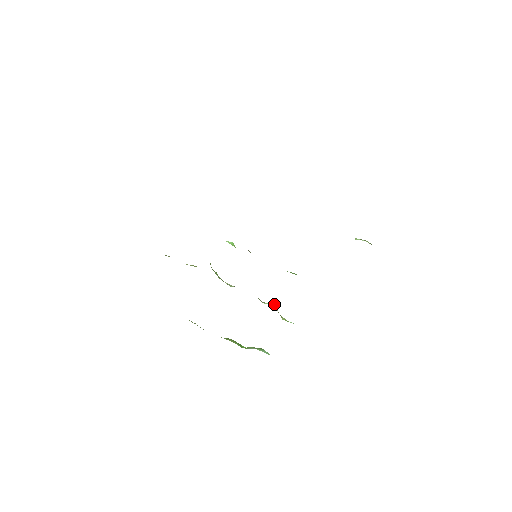
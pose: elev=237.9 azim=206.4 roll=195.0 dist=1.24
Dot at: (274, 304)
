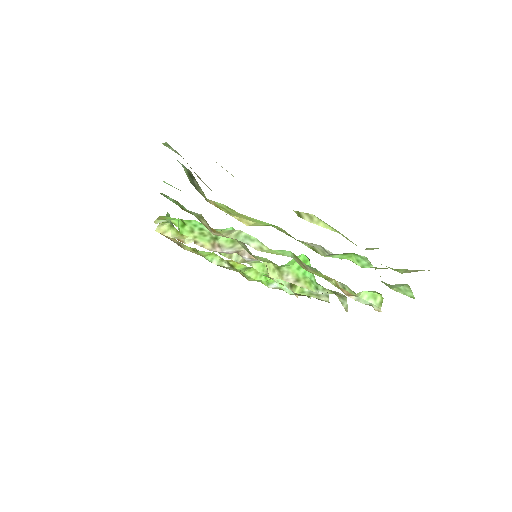
Dot at: occluded
